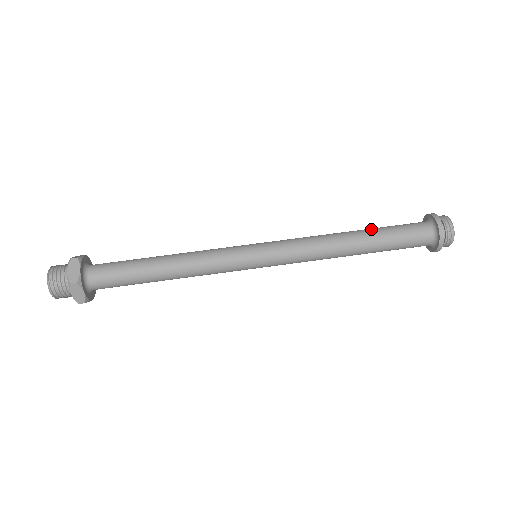
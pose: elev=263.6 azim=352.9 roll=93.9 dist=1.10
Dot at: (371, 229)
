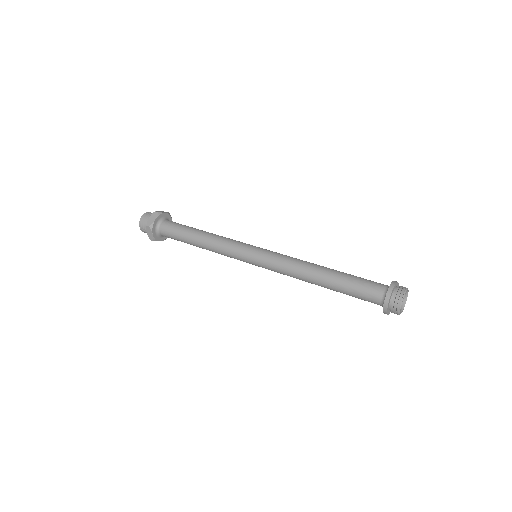
Dot at: (340, 272)
